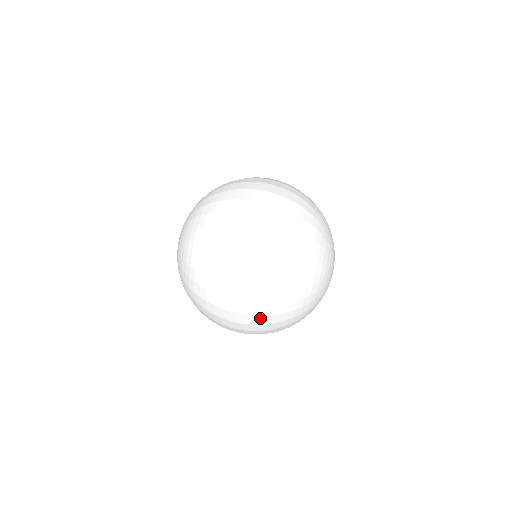
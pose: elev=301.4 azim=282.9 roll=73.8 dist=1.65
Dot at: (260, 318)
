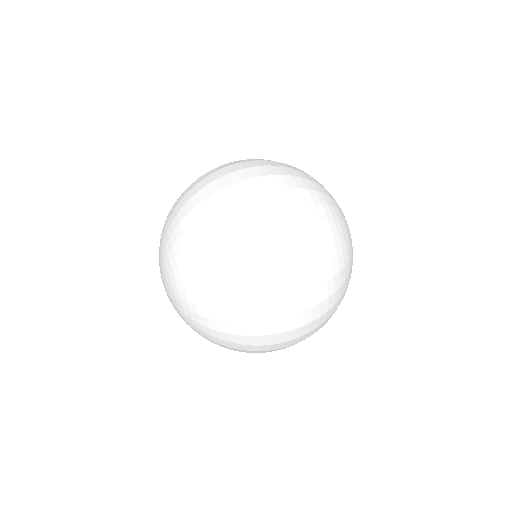
Dot at: (297, 212)
